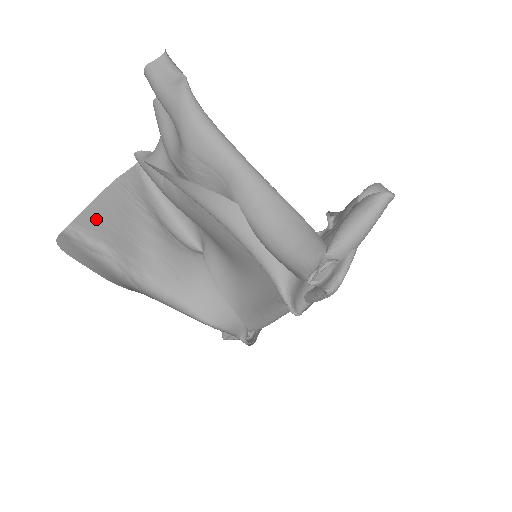
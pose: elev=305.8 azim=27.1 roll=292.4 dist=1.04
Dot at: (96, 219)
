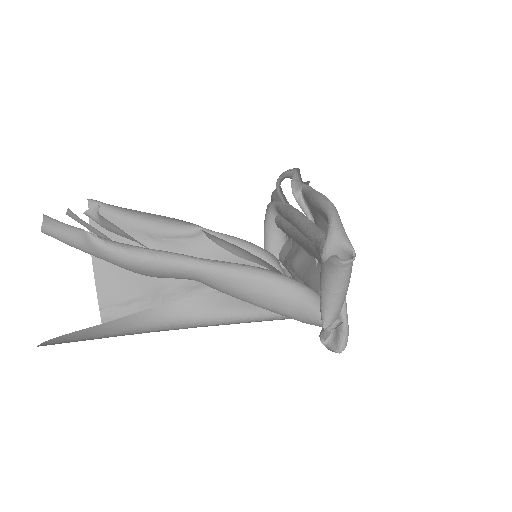
Dot at: (110, 285)
